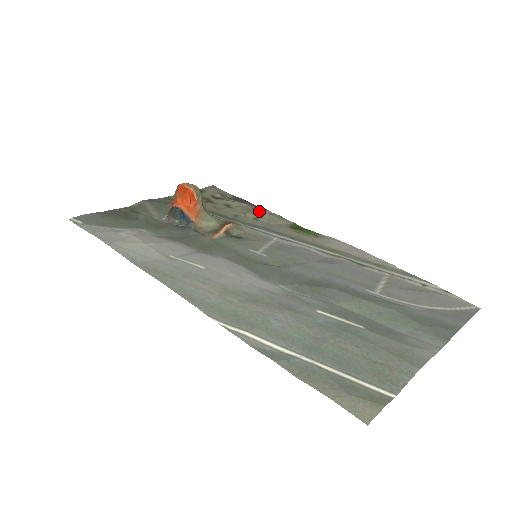
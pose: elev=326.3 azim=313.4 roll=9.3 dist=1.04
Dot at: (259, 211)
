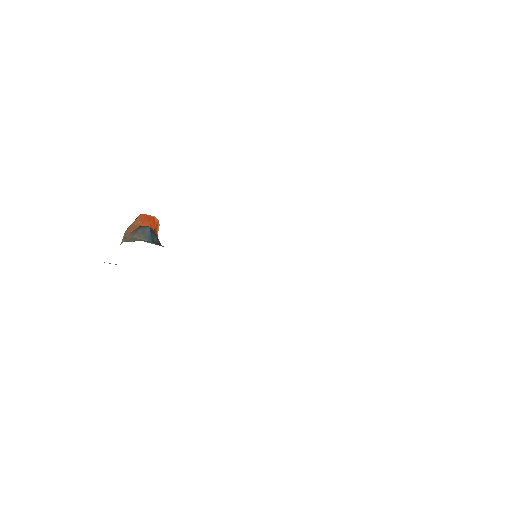
Dot at: occluded
